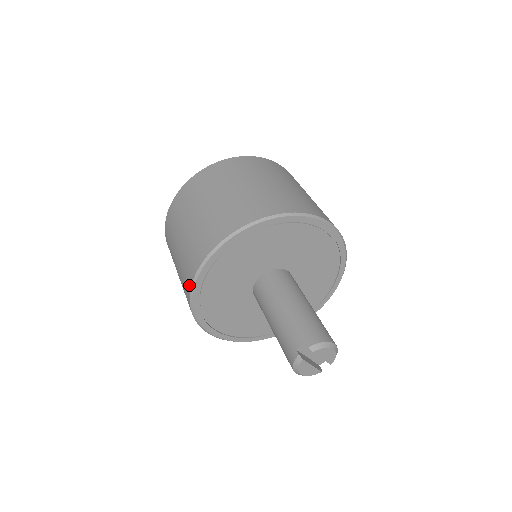
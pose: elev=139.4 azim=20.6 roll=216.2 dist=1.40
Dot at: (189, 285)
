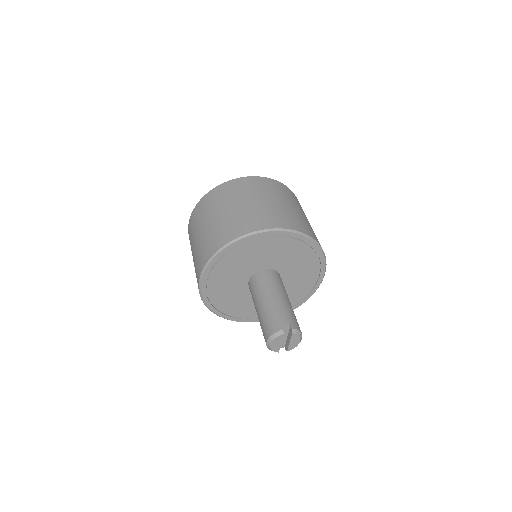
Dot at: (227, 240)
